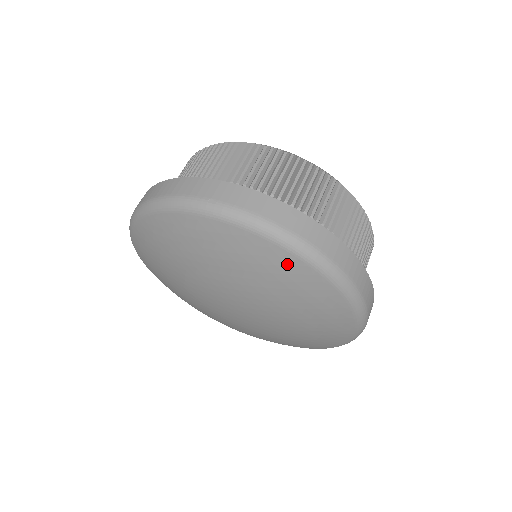
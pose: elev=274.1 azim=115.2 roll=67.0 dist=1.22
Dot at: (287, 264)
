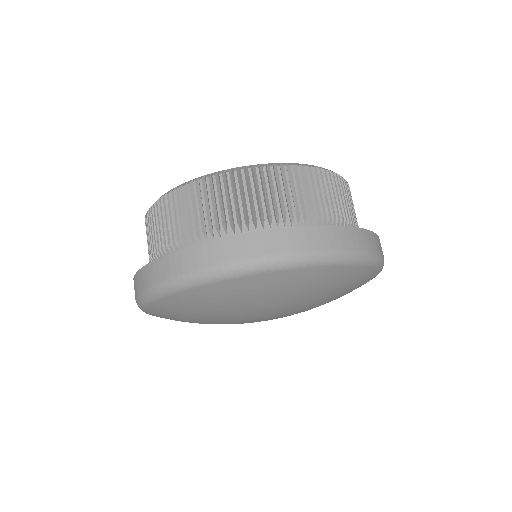
Dot at: (281, 279)
